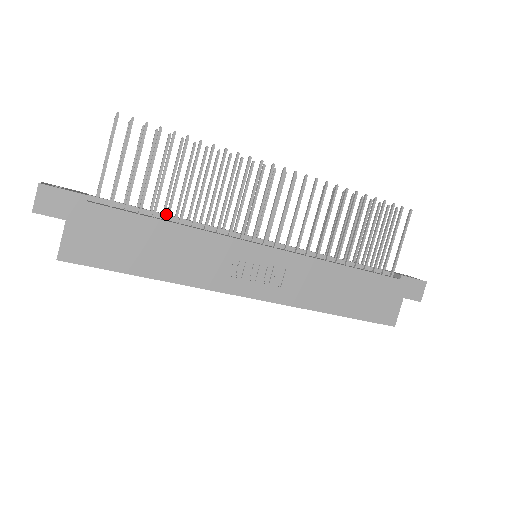
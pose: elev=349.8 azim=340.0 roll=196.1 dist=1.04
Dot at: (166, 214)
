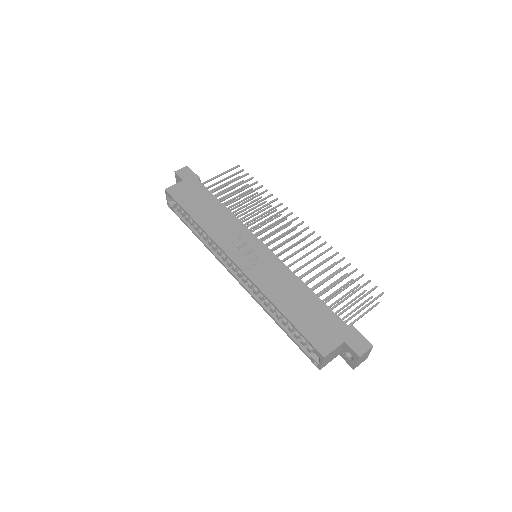
Dot at: occluded
